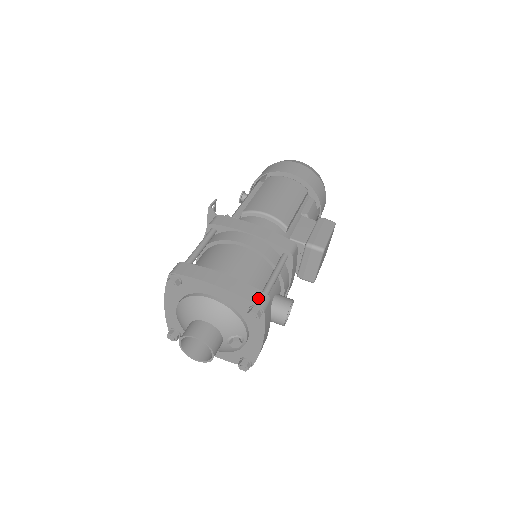
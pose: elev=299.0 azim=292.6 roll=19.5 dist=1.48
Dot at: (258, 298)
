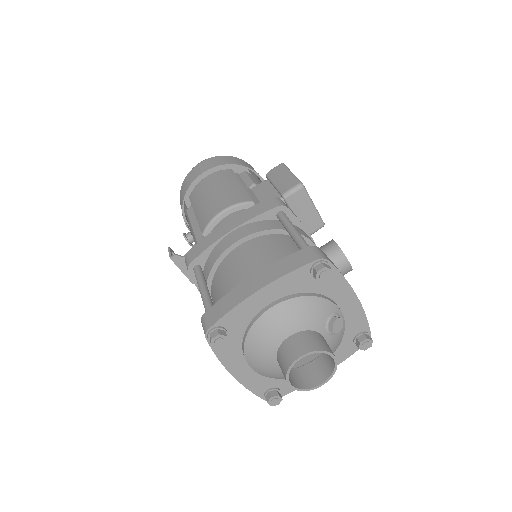
Dot at: (307, 256)
